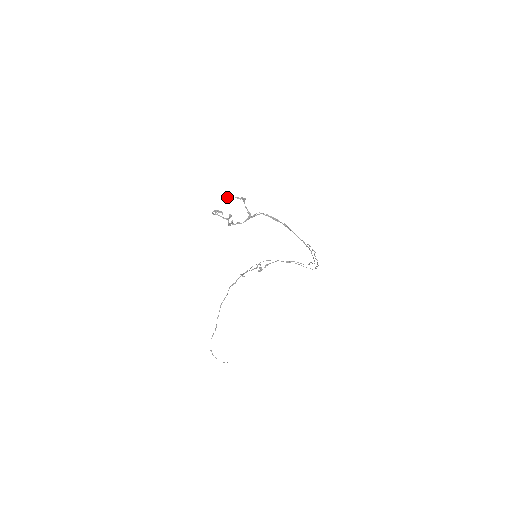
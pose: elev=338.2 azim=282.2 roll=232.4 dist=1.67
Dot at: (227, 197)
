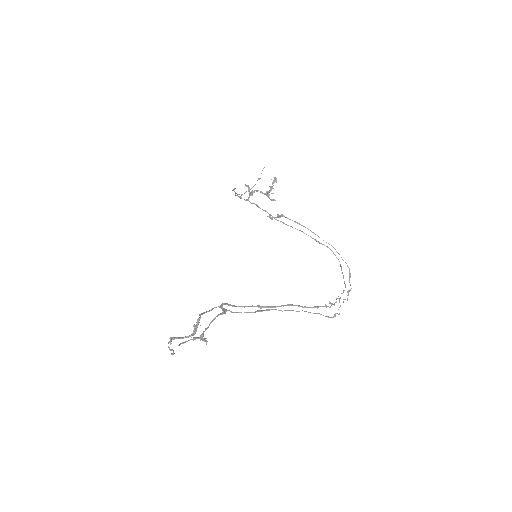
Dot at: occluded
